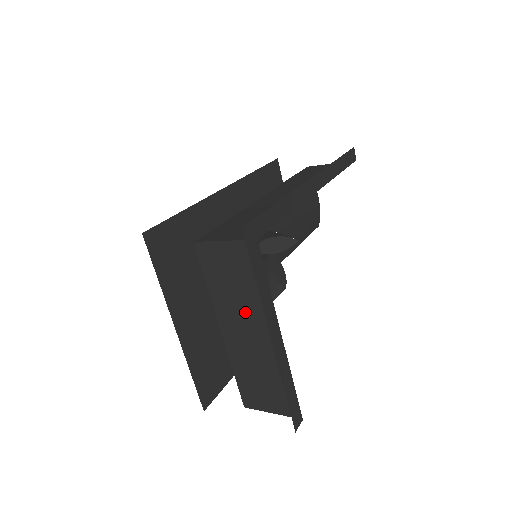
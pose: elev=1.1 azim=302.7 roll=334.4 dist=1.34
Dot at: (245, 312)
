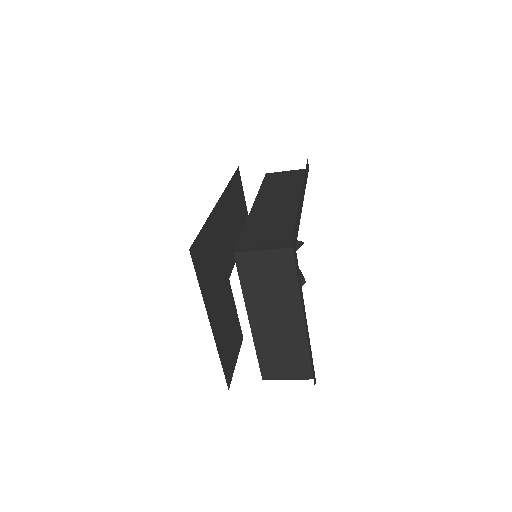
Dot at: (275, 304)
